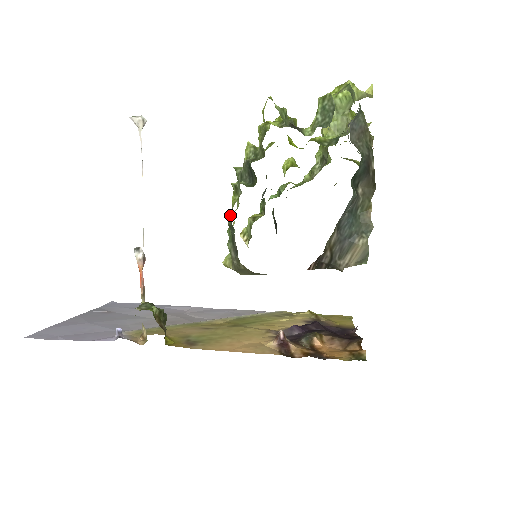
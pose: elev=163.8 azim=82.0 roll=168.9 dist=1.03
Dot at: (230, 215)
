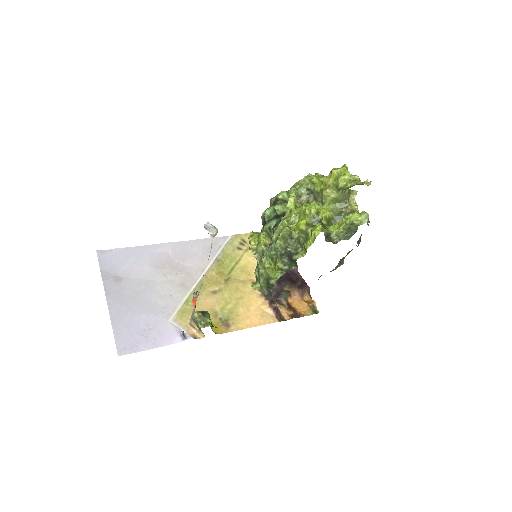
Dot at: (273, 281)
